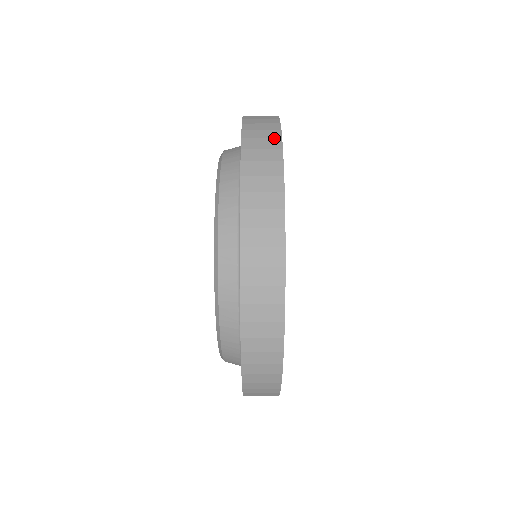
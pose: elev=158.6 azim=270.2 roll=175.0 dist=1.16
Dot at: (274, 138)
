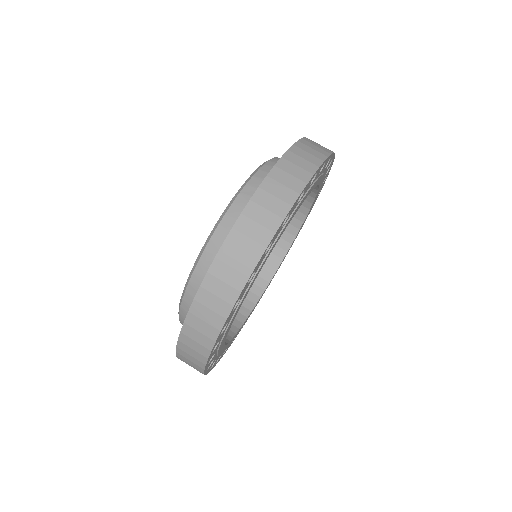
Dot at: (200, 362)
